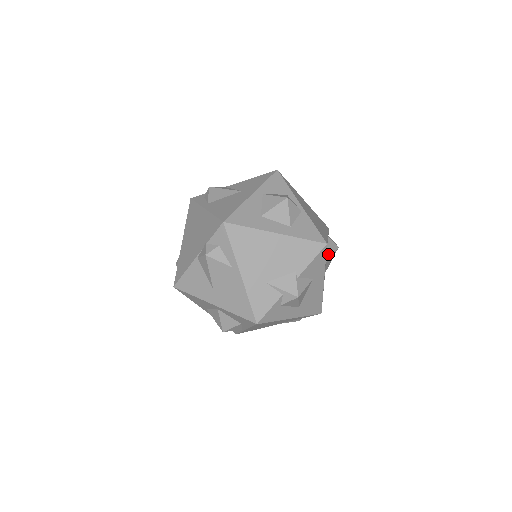
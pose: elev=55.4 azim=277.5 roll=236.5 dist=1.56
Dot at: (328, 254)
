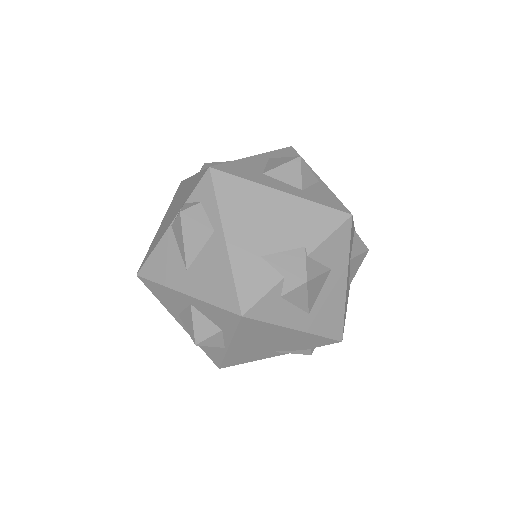
Dot at: (354, 250)
